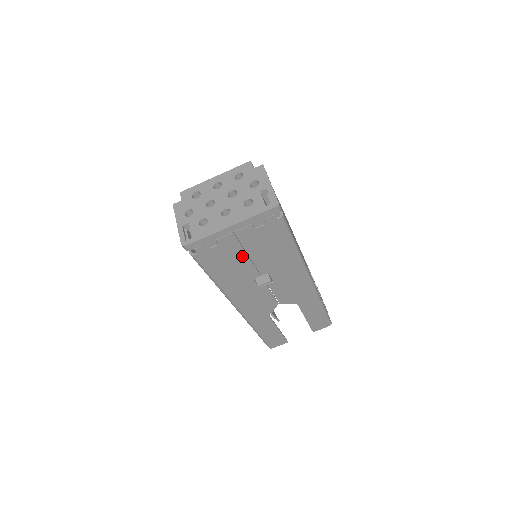
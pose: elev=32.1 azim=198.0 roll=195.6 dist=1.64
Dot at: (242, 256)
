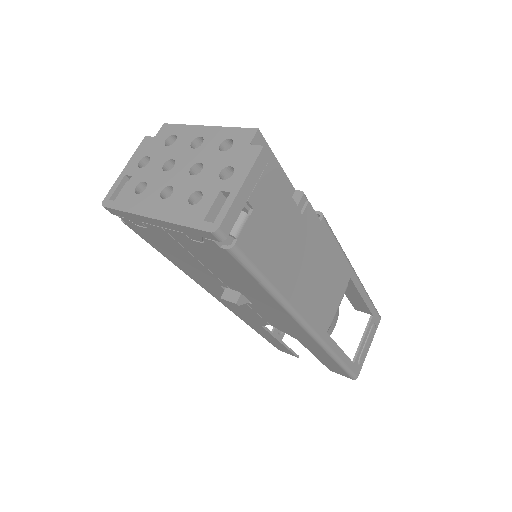
Dot at: (191, 257)
